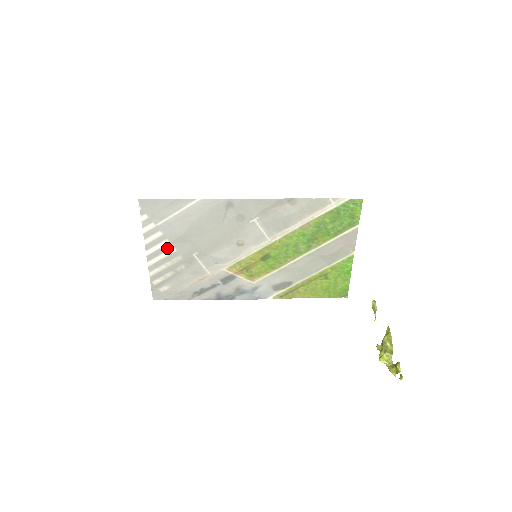
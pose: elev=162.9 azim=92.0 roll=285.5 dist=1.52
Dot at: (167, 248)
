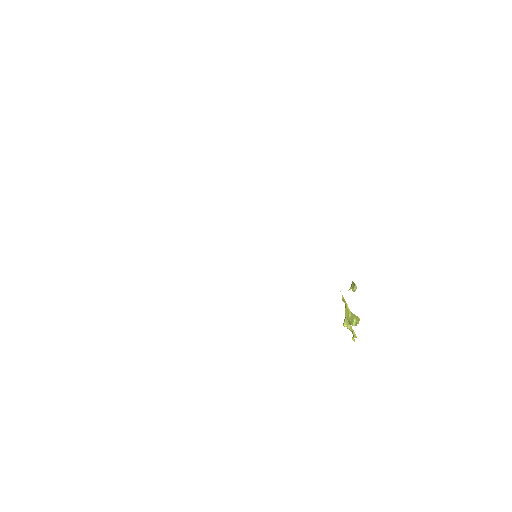
Dot at: occluded
